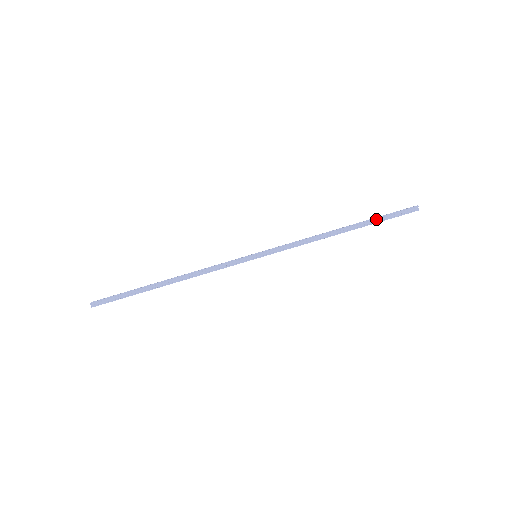
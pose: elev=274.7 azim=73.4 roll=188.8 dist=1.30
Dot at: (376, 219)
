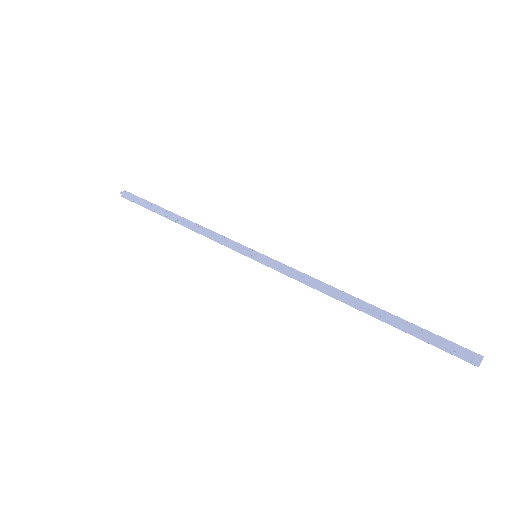
Dot at: (410, 324)
